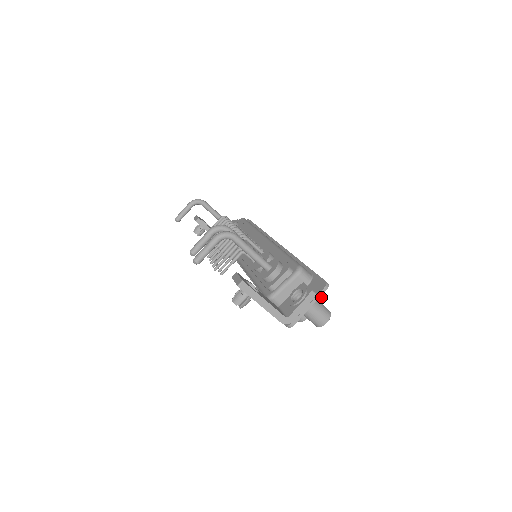
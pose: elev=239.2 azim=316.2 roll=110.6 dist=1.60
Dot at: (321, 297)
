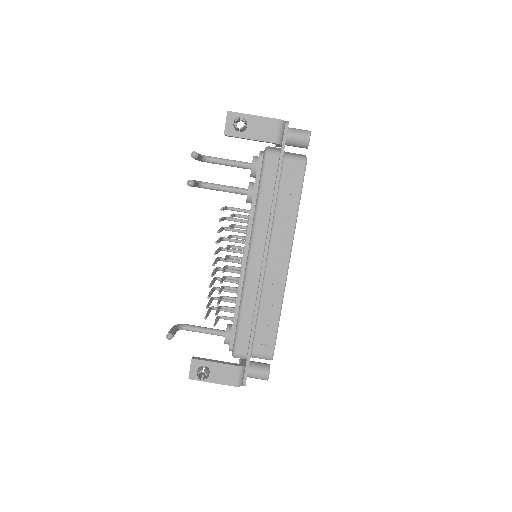
Dot at: occluded
